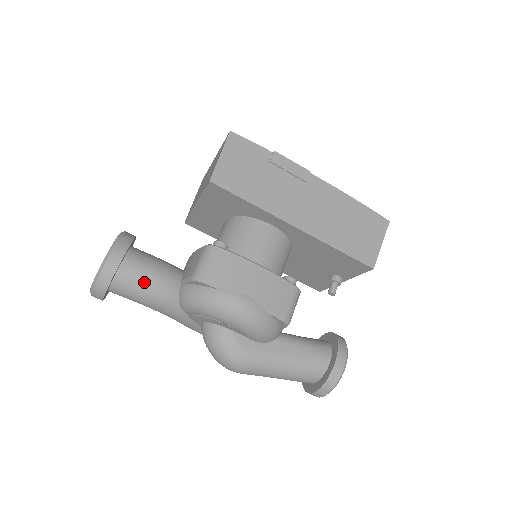
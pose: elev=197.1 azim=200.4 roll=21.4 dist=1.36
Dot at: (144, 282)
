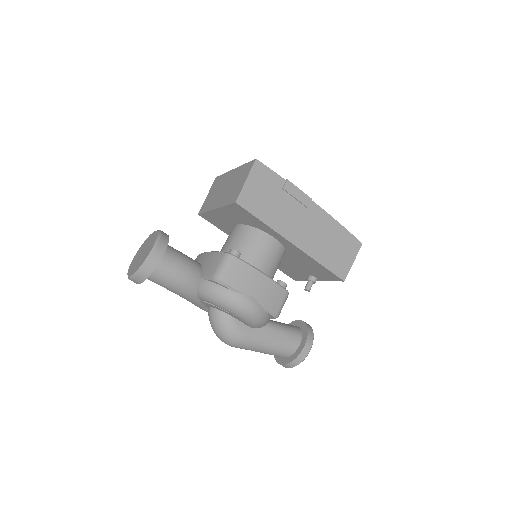
Dot at: (174, 275)
